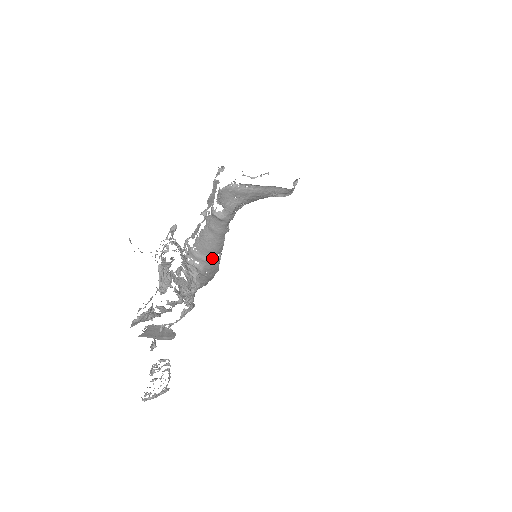
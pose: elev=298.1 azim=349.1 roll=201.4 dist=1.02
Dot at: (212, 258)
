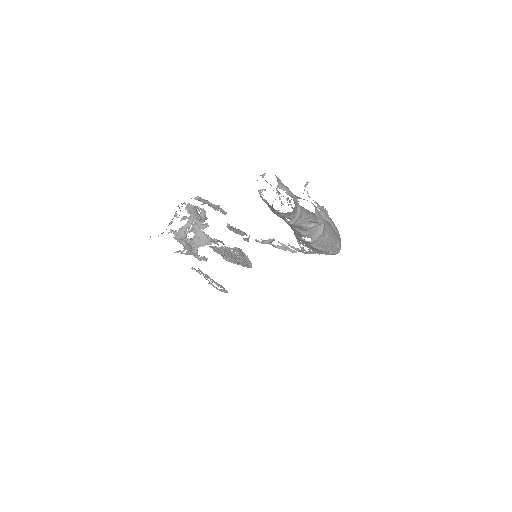
Dot at: (298, 237)
